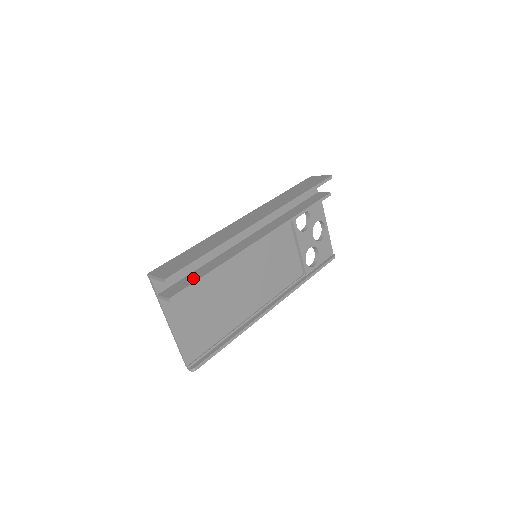
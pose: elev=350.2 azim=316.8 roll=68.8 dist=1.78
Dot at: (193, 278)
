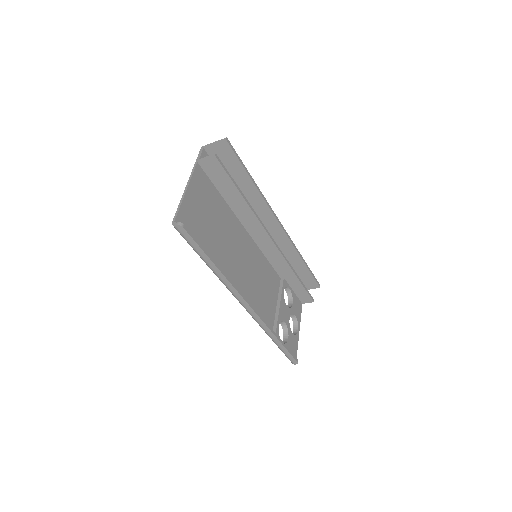
Dot at: occluded
